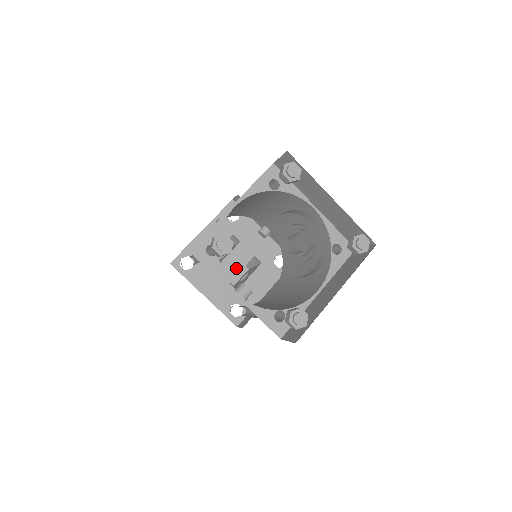
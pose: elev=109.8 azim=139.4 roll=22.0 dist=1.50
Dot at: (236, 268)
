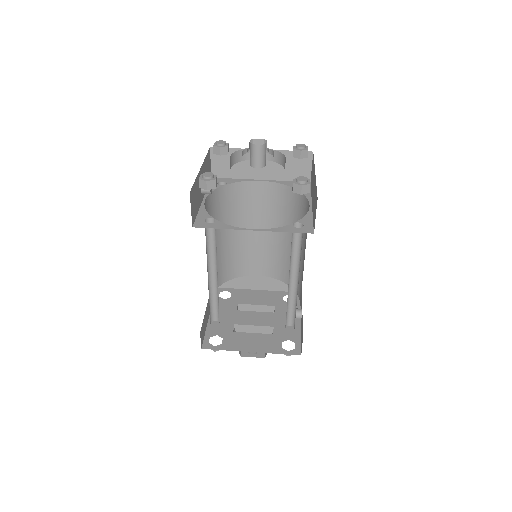
Dot at: (251, 321)
